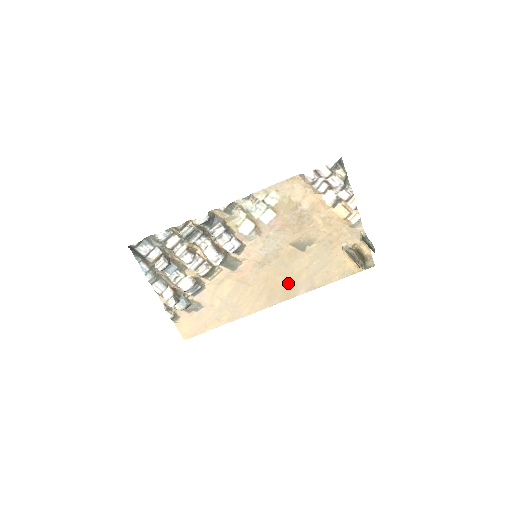
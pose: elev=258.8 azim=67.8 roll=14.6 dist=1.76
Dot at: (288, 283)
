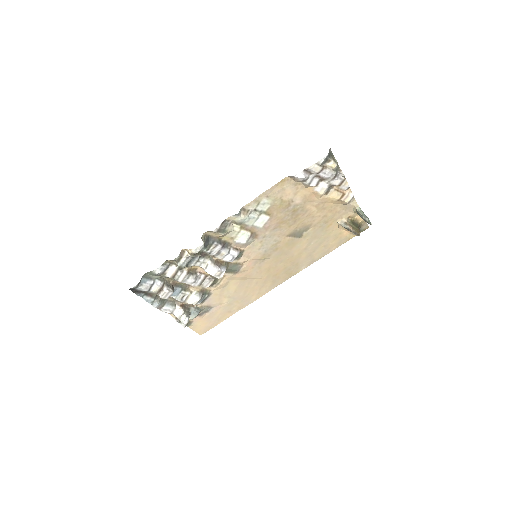
Dot at: (289, 265)
